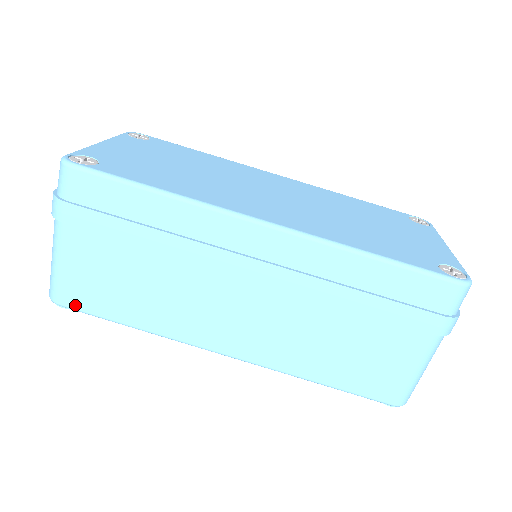
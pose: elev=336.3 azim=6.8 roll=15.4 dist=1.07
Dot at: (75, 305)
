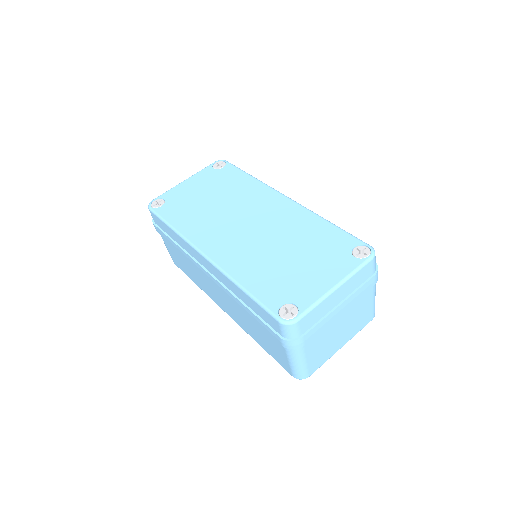
Dot at: (178, 266)
